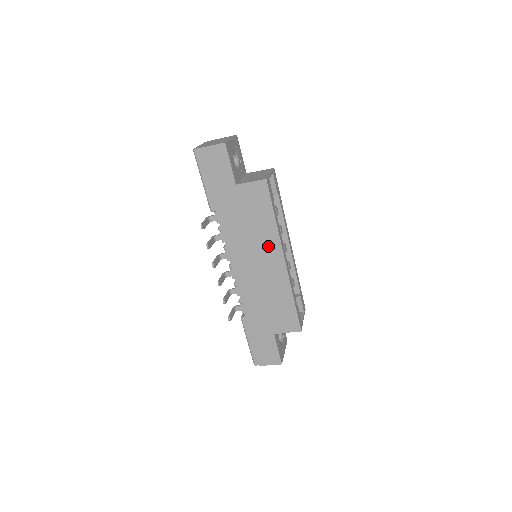
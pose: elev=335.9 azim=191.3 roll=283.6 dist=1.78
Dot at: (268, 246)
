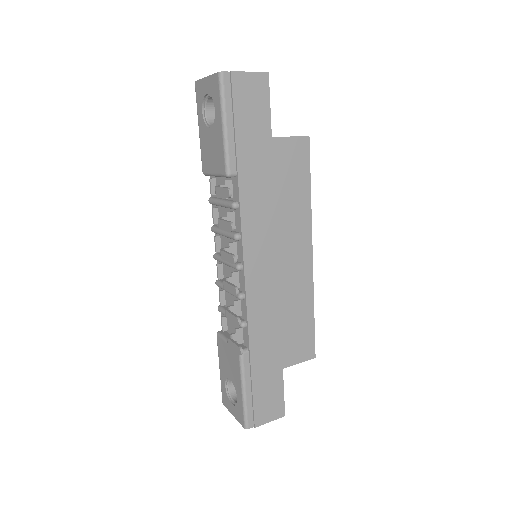
Dot at: (296, 233)
